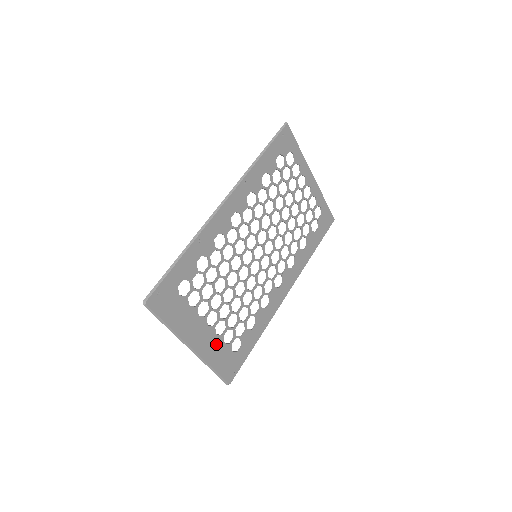
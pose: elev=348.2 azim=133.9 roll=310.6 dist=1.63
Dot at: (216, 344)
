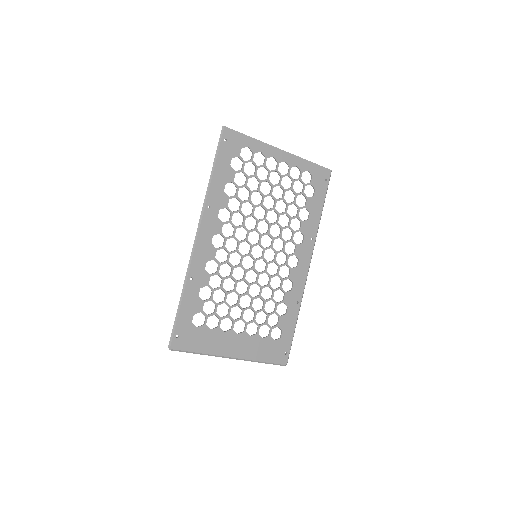
Dot at: (254, 343)
